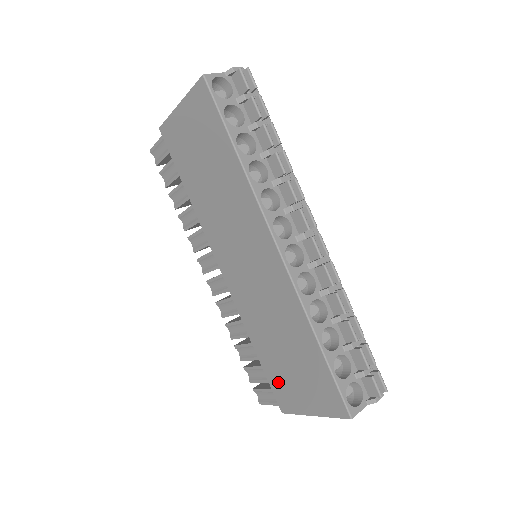
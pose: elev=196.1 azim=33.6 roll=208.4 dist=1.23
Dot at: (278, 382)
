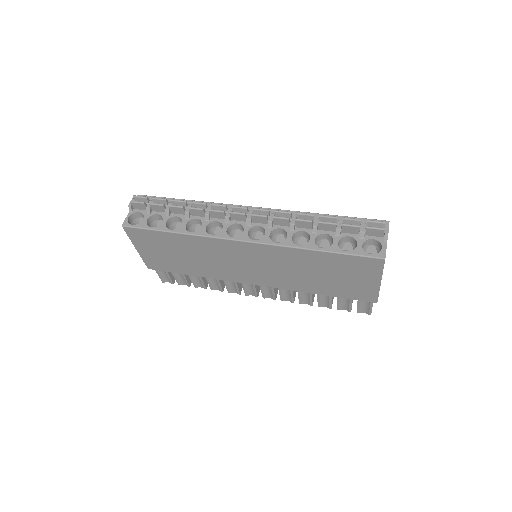
Dot at: (349, 293)
